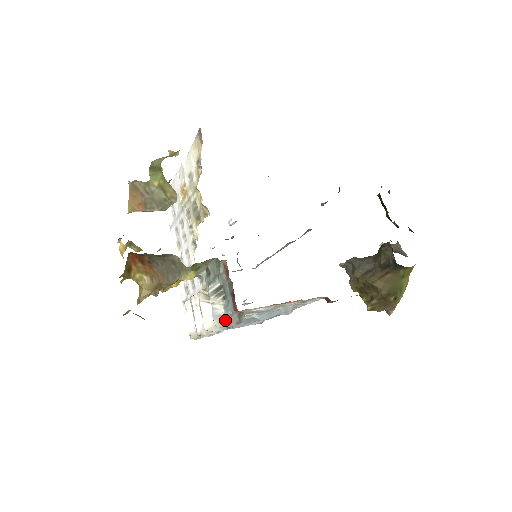
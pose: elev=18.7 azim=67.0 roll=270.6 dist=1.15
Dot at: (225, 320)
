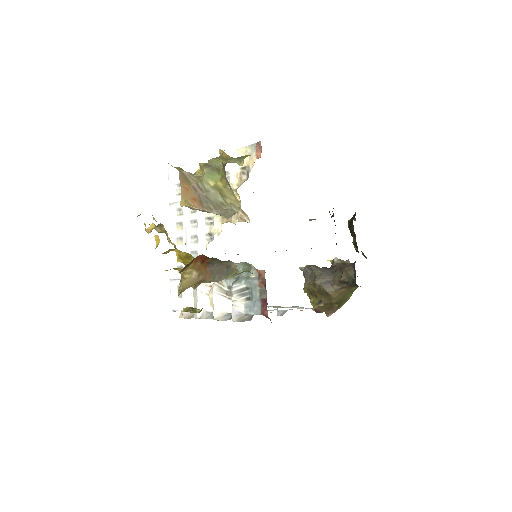
Dot at: (243, 317)
